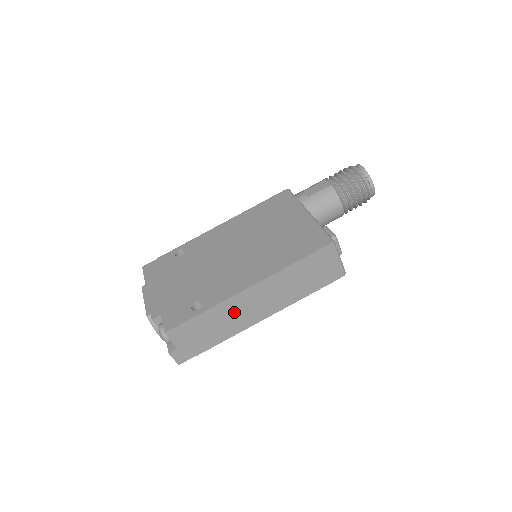
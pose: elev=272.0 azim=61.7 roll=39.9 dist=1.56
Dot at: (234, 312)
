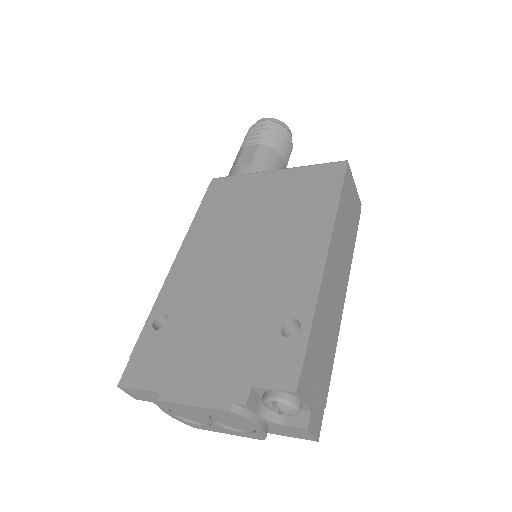
Dot at: (328, 305)
